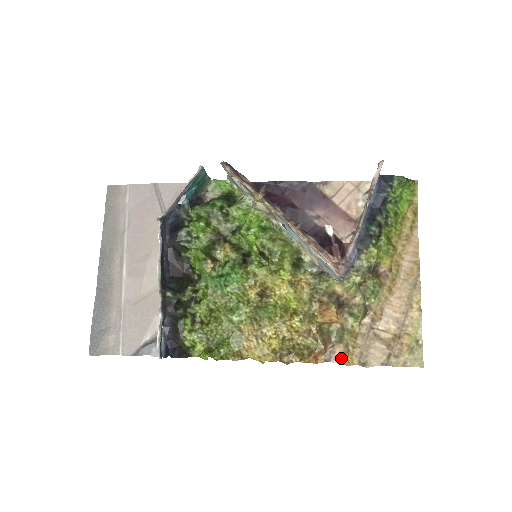
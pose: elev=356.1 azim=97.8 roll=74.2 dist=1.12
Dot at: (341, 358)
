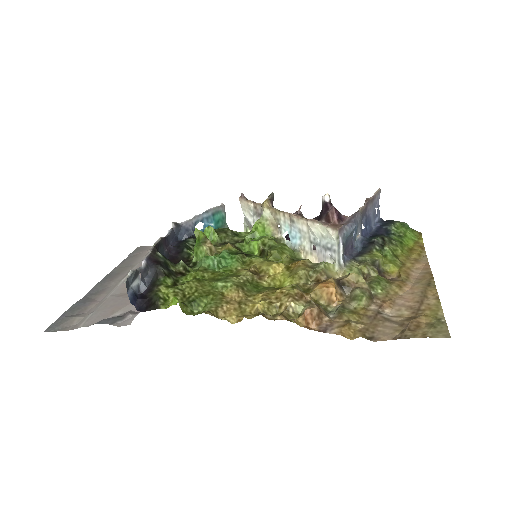
Dot at: (340, 329)
